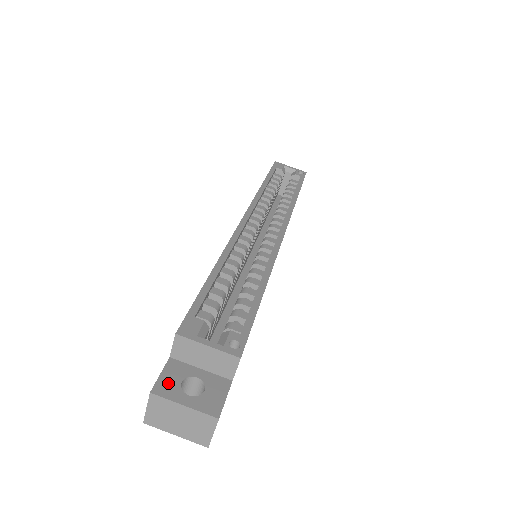
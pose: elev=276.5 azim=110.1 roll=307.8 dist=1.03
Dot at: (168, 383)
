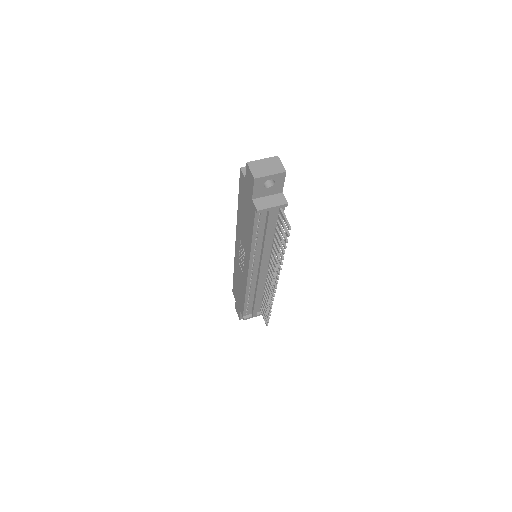
Dot at: occluded
